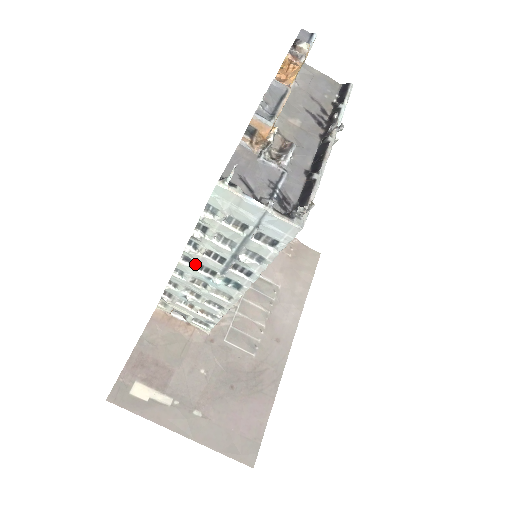
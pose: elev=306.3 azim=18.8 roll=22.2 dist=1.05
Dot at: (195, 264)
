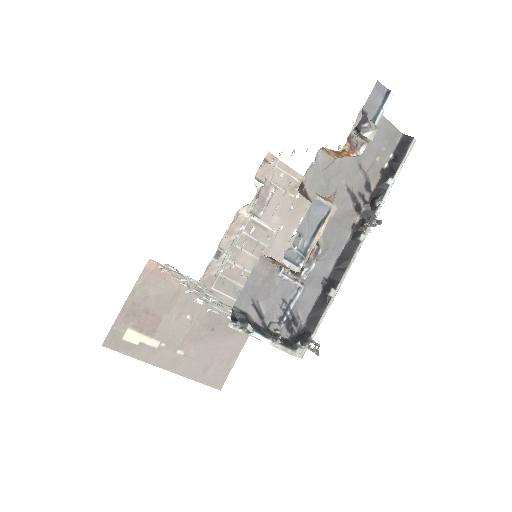
Dot at: occluded
